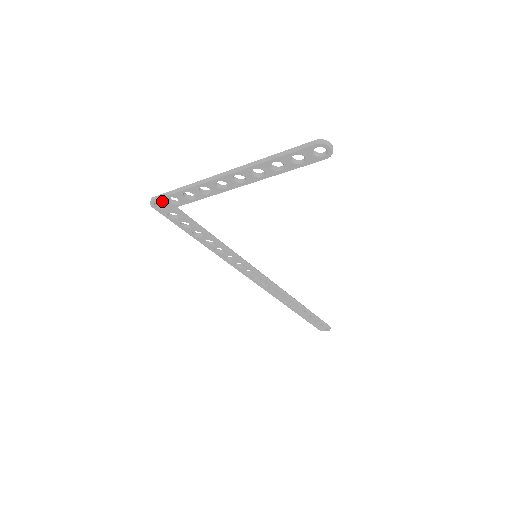
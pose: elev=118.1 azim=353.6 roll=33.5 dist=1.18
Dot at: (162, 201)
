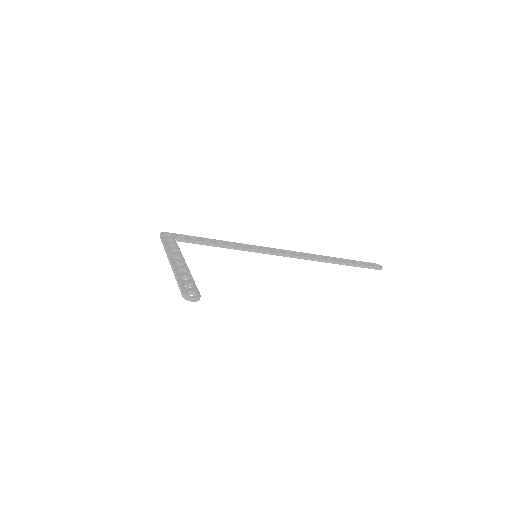
Dot at: occluded
